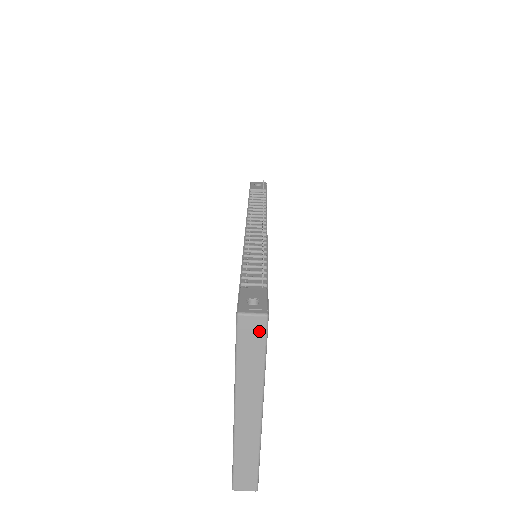
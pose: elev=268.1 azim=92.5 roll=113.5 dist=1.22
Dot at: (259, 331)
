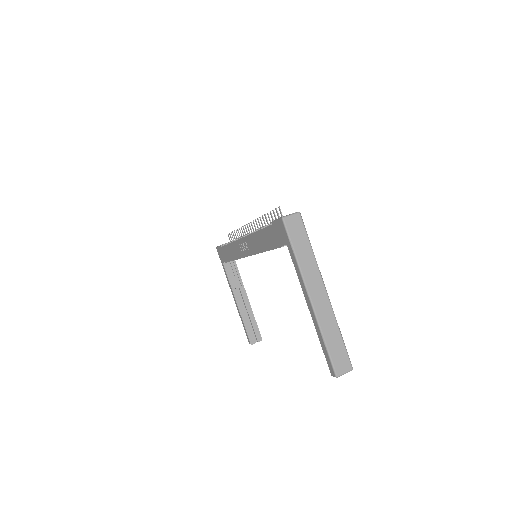
Dot at: (299, 225)
